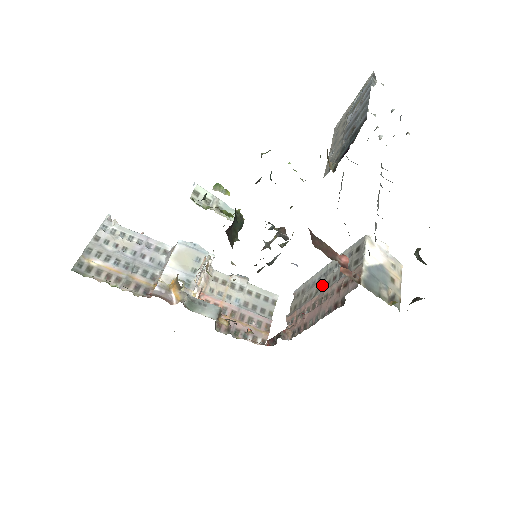
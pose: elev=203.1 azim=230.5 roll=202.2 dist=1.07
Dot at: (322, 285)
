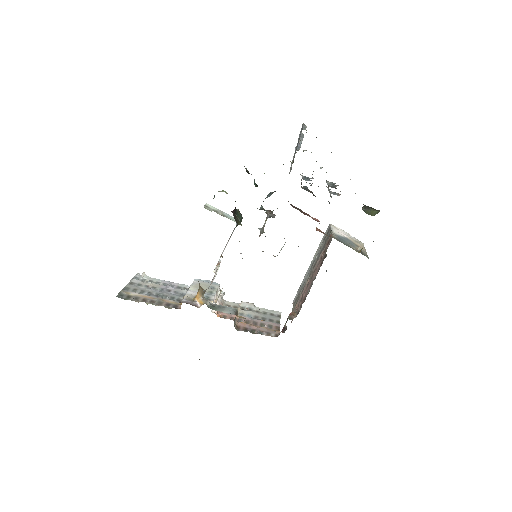
Dot at: (310, 272)
